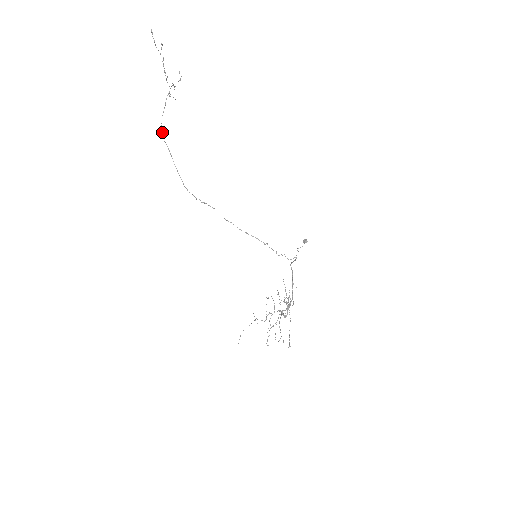
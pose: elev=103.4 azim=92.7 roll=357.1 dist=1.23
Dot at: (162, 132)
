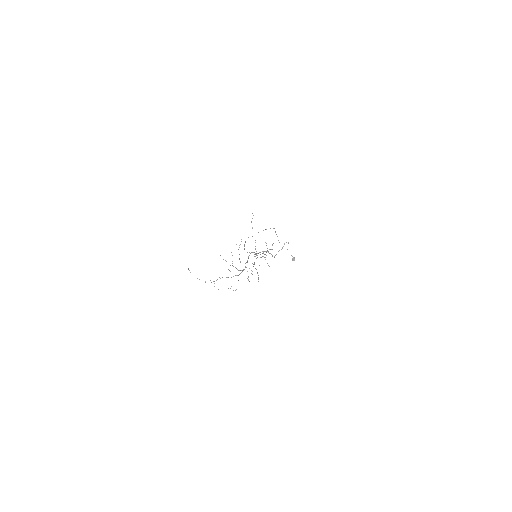
Dot at: occluded
